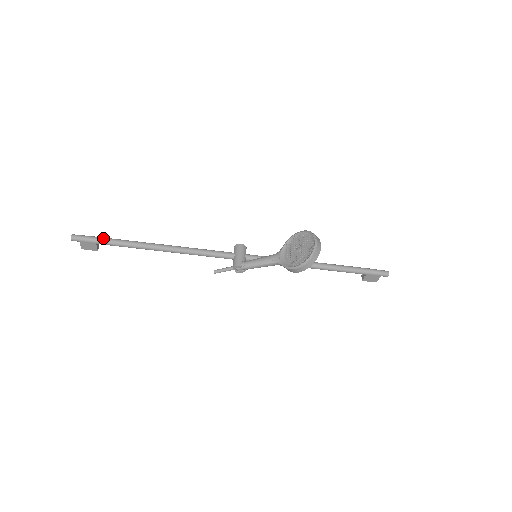
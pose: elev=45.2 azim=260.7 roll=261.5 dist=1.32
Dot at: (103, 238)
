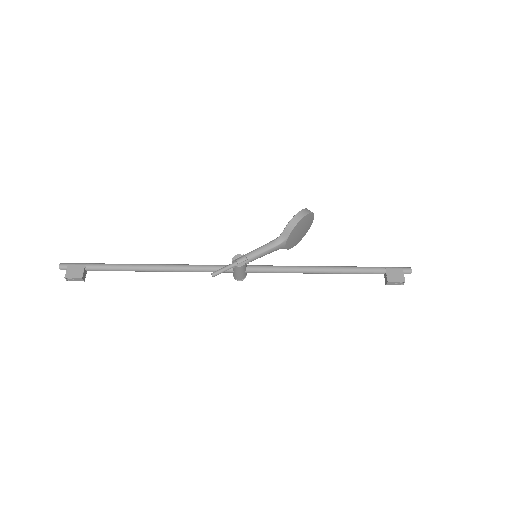
Dot at: (94, 264)
